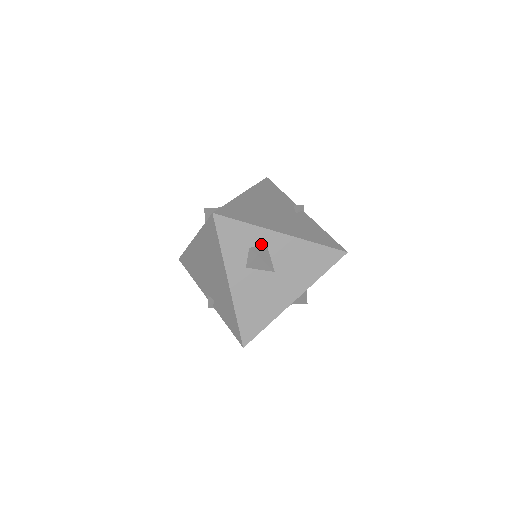
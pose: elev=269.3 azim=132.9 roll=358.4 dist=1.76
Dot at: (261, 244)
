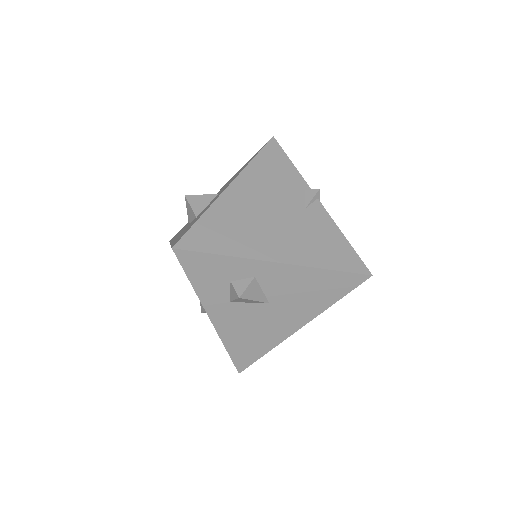
Dot at: (246, 276)
